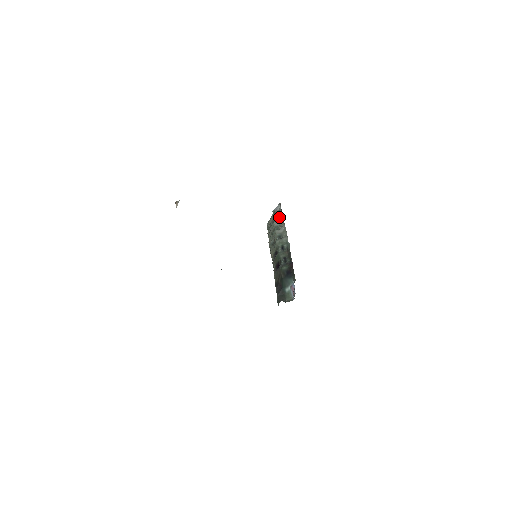
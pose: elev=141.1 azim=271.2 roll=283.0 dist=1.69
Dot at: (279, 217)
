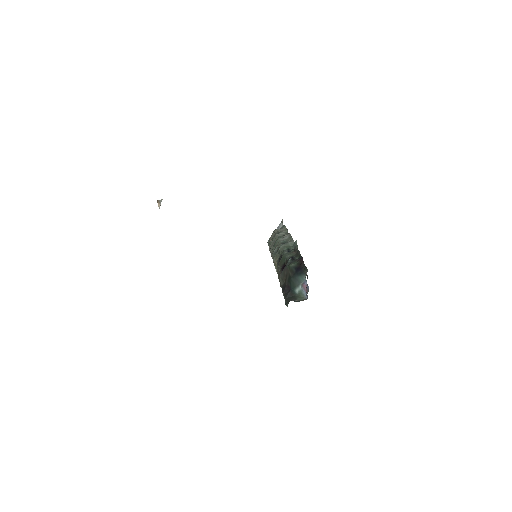
Dot at: (282, 230)
